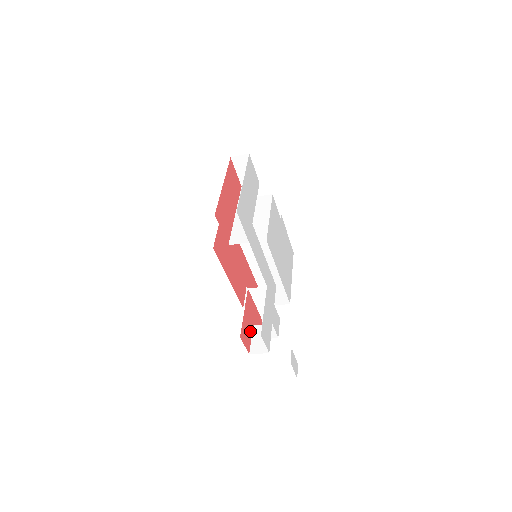
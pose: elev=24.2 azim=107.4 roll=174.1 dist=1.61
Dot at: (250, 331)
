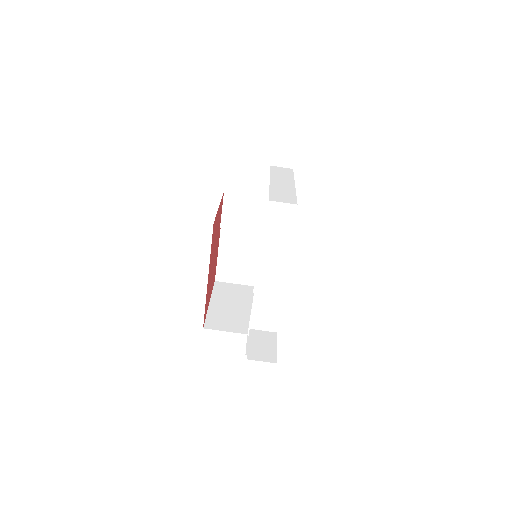
Dot at: occluded
